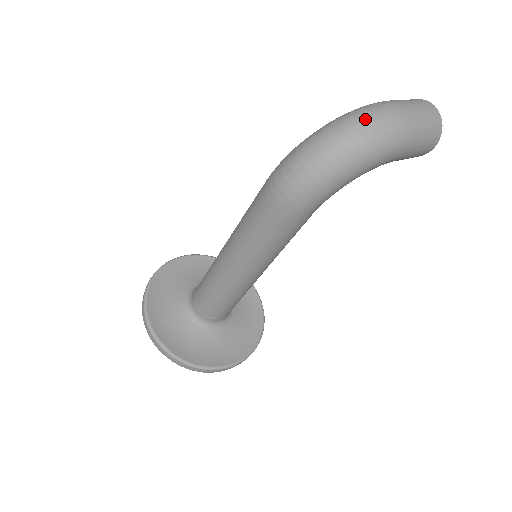
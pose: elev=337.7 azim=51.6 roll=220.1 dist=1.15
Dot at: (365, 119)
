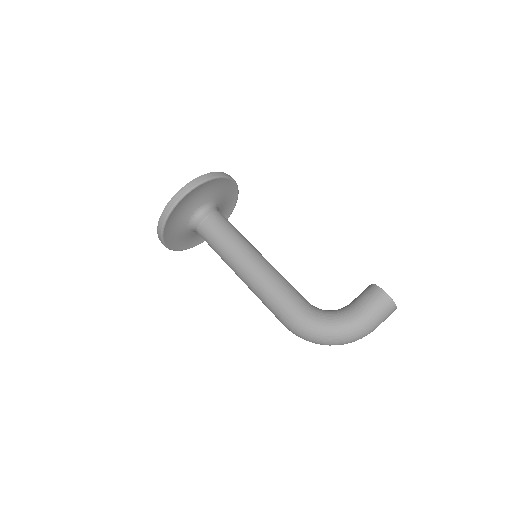
Dot at: (350, 342)
